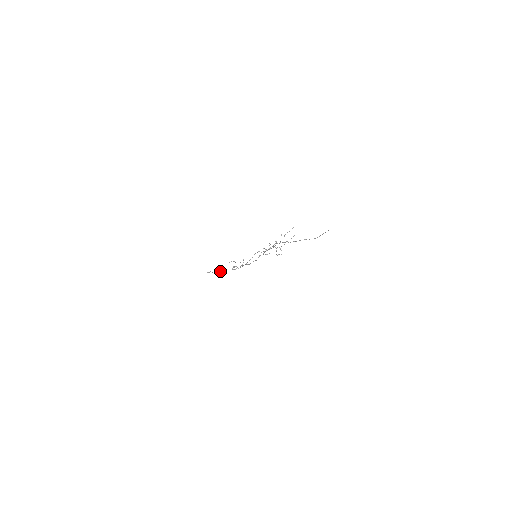
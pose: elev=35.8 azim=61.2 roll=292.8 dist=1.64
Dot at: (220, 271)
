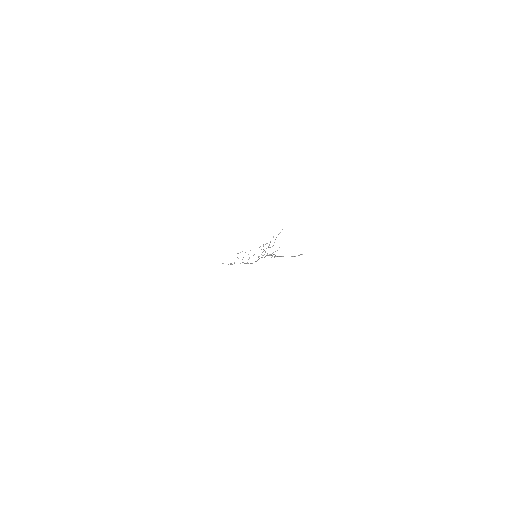
Dot at: occluded
